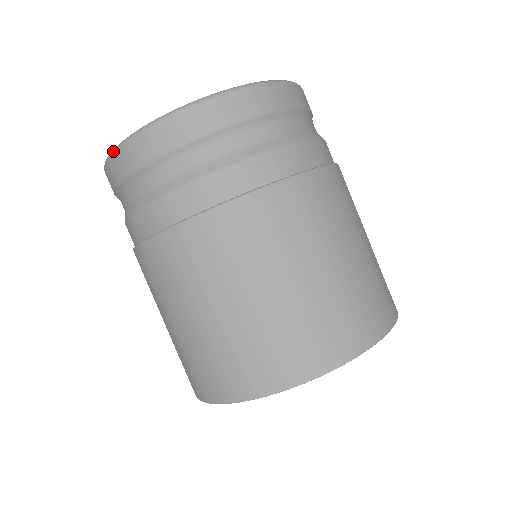
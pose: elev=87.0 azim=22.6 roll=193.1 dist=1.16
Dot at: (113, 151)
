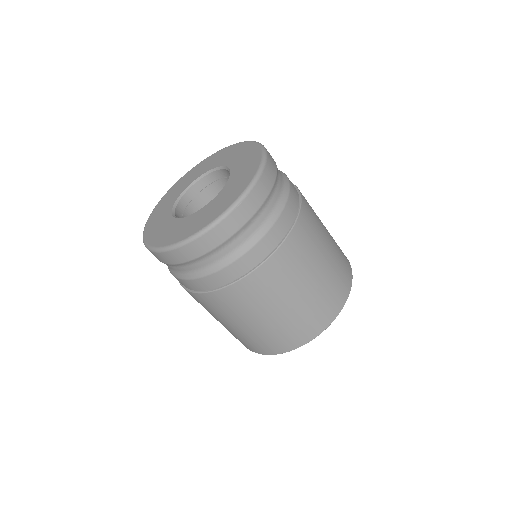
Dot at: (182, 245)
